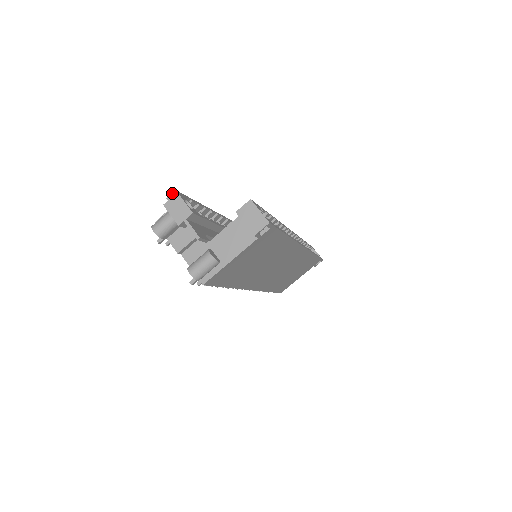
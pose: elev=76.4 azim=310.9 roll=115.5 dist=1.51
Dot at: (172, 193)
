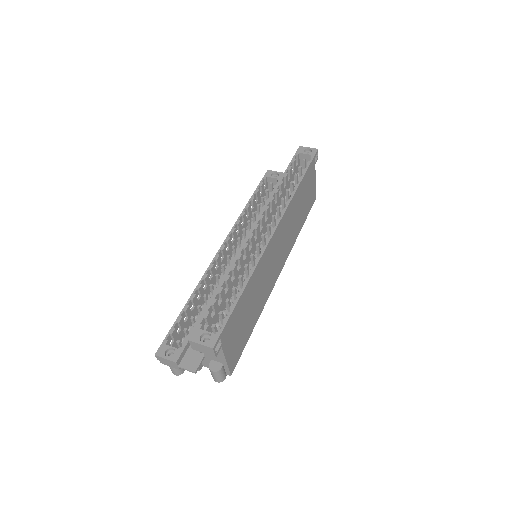
Dot at: occluded
